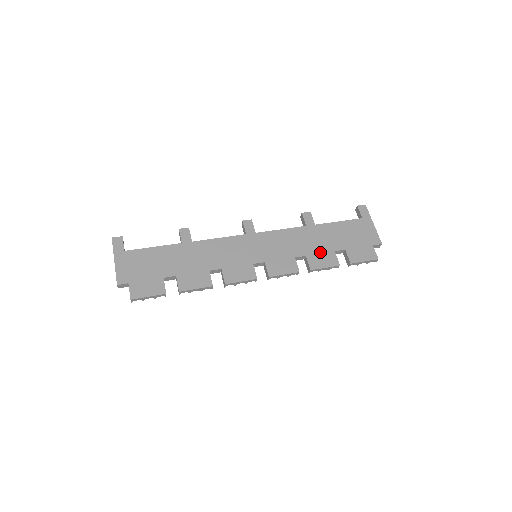
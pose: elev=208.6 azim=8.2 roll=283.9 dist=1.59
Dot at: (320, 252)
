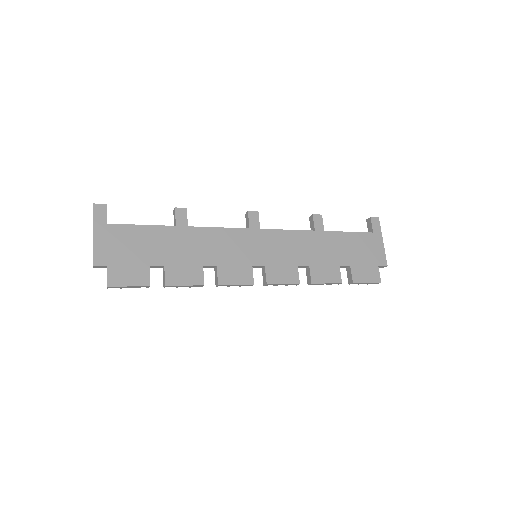
Dot at: (324, 264)
